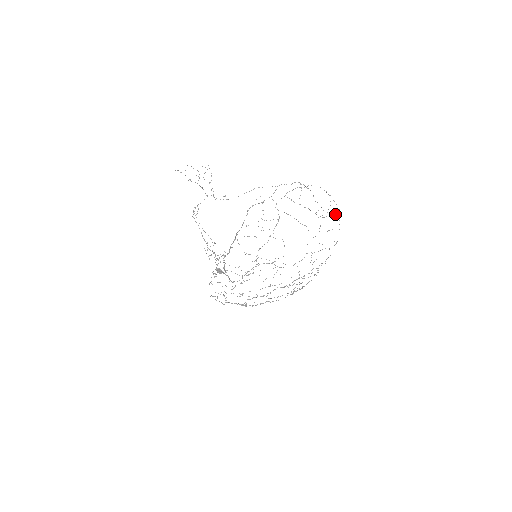
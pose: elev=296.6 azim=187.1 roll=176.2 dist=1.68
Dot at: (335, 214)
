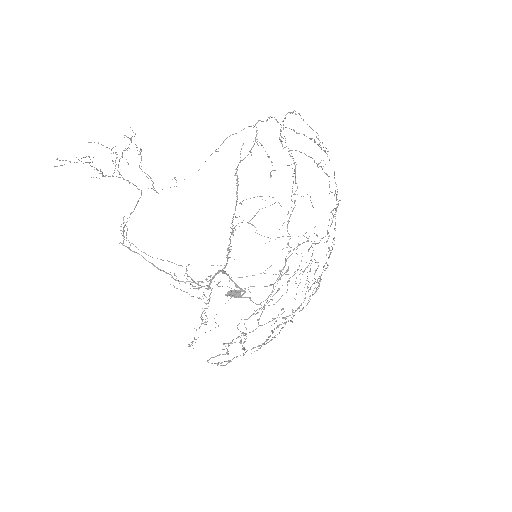
Dot at: occluded
